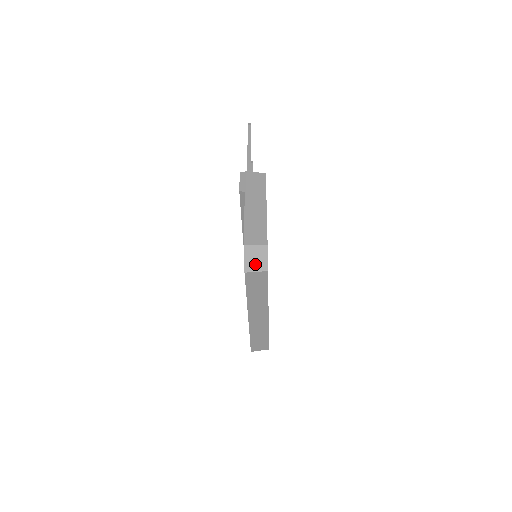
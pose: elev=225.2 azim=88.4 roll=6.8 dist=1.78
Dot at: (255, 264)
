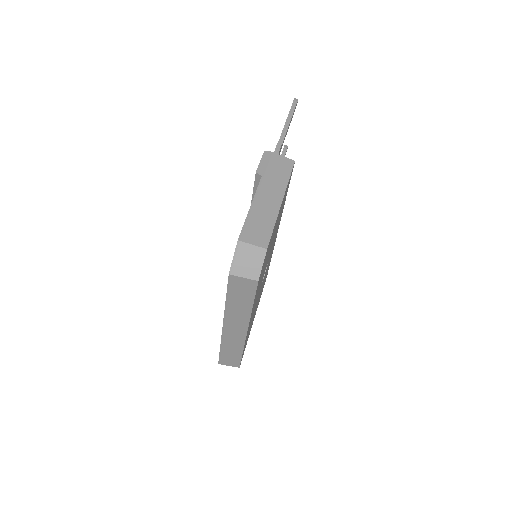
Dot at: (245, 268)
